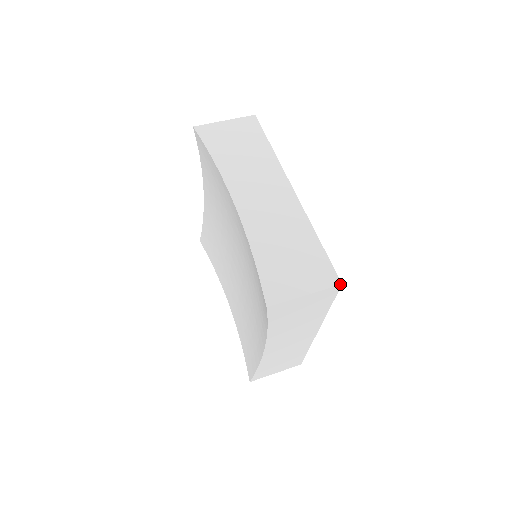
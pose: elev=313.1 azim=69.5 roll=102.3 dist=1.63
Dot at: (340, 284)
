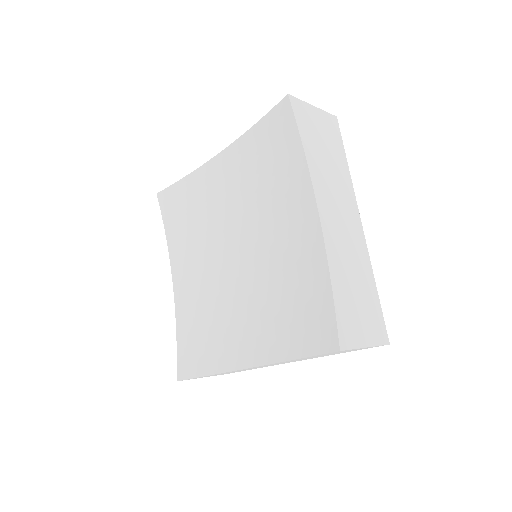
Dot at: (335, 116)
